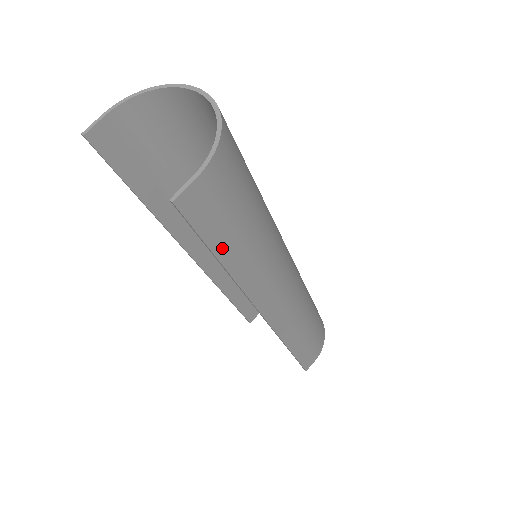
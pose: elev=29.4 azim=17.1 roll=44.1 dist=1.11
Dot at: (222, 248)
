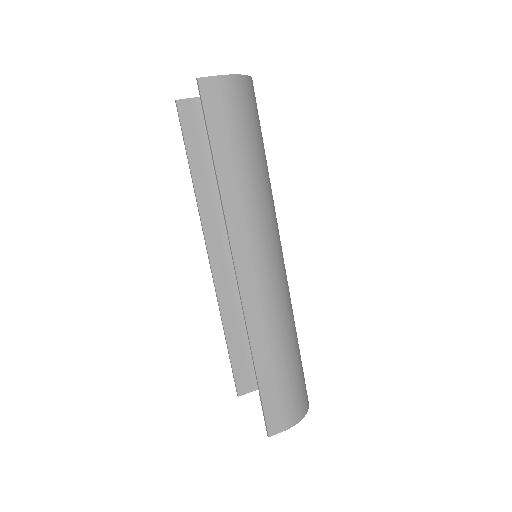
Dot at: (219, 148)
